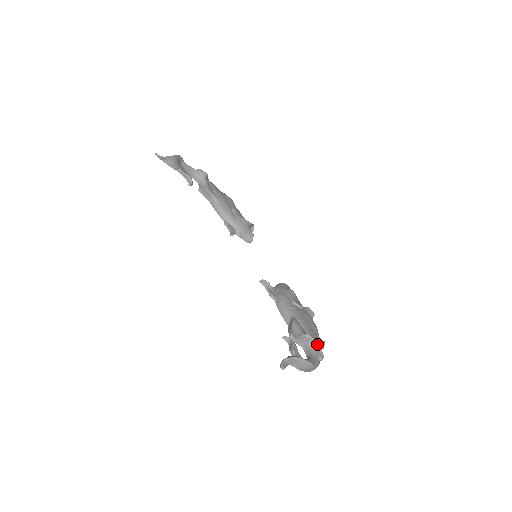
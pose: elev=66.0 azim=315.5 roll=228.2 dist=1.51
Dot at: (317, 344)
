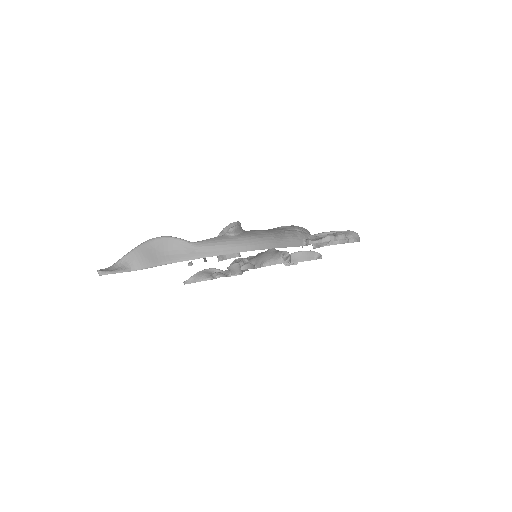
Dot at: occluded
